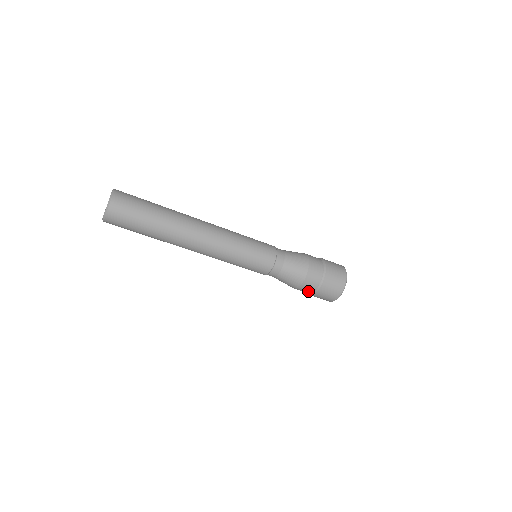
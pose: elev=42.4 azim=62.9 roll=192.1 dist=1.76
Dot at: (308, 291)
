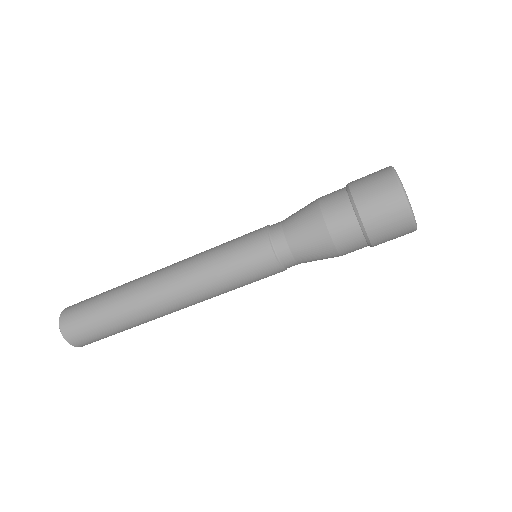
Dot at: (361, 248)
